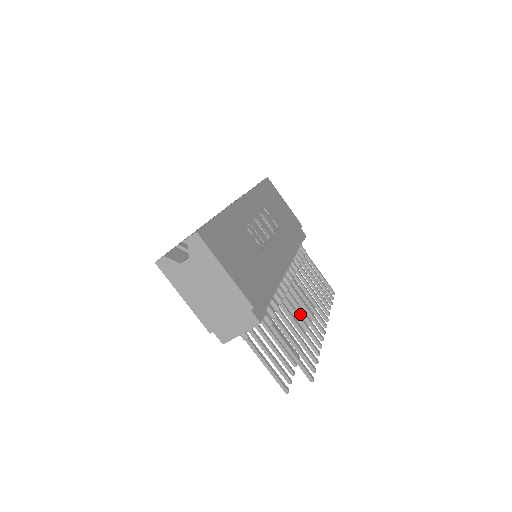
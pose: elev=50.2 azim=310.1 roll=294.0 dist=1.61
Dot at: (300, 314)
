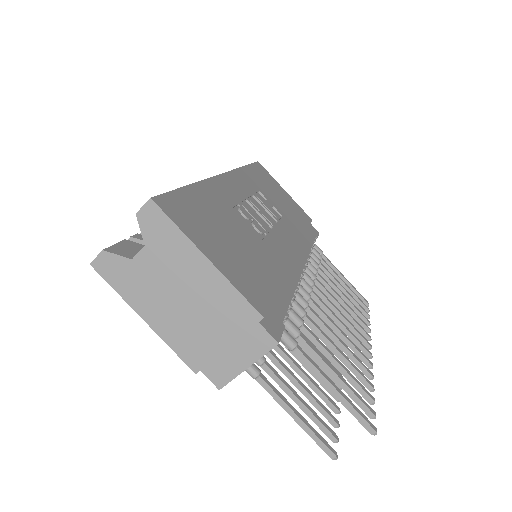
Dot at: (328, 336)
